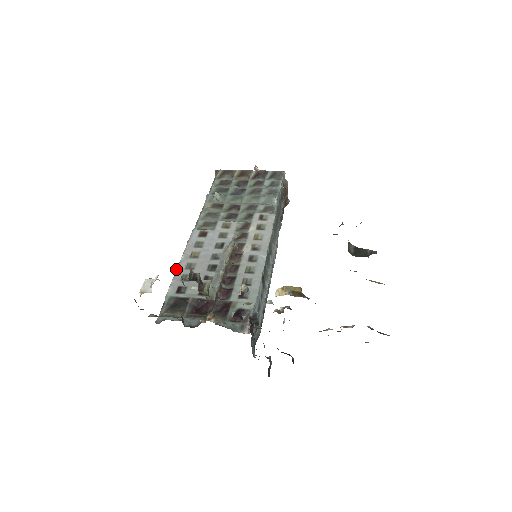
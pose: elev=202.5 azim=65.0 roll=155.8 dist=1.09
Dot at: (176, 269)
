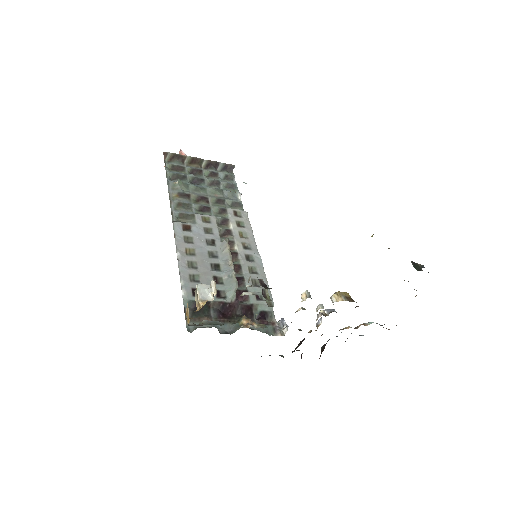
Dot at: occluded
